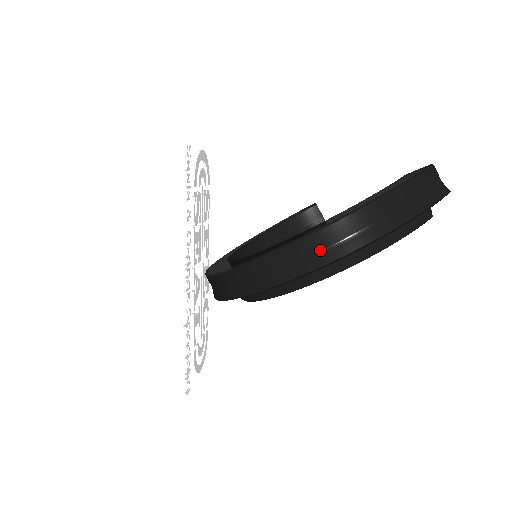
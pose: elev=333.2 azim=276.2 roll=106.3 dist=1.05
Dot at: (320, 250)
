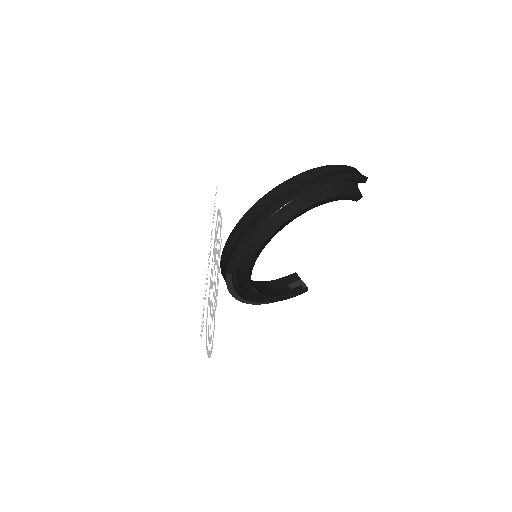
Dot at: (298, 184)
